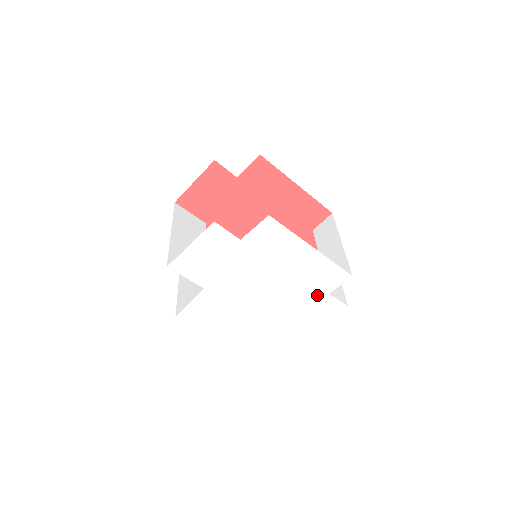
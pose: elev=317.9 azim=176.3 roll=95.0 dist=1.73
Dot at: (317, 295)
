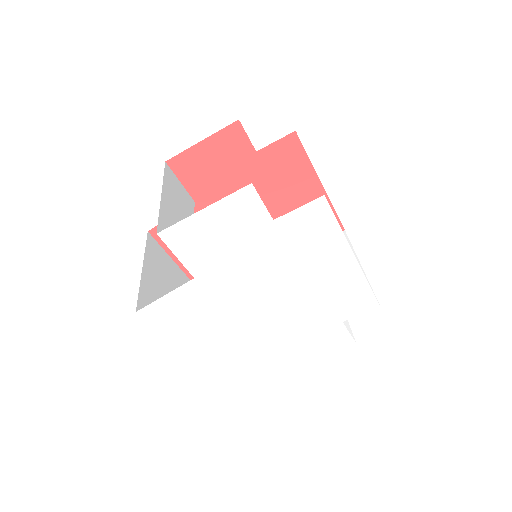
Dot at: (328, 321)
